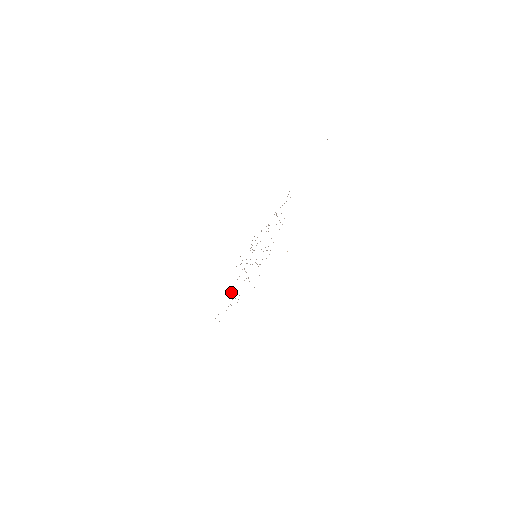
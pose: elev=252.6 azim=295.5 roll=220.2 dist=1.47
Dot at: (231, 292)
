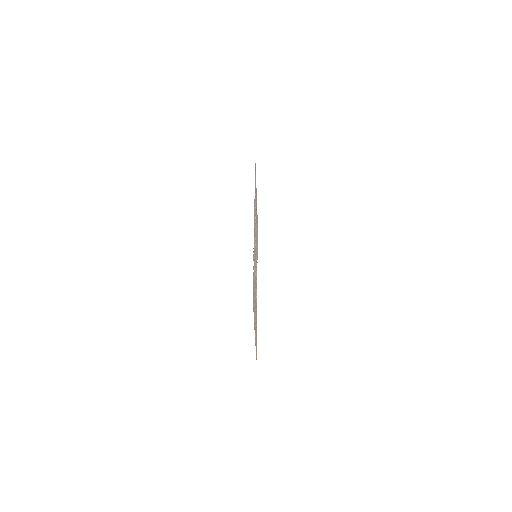
Dot at: occluded
